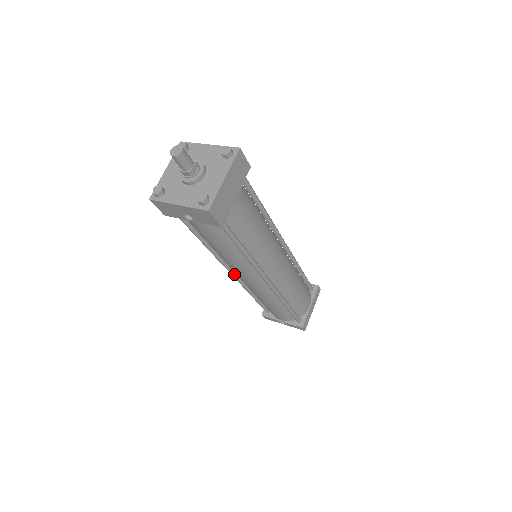
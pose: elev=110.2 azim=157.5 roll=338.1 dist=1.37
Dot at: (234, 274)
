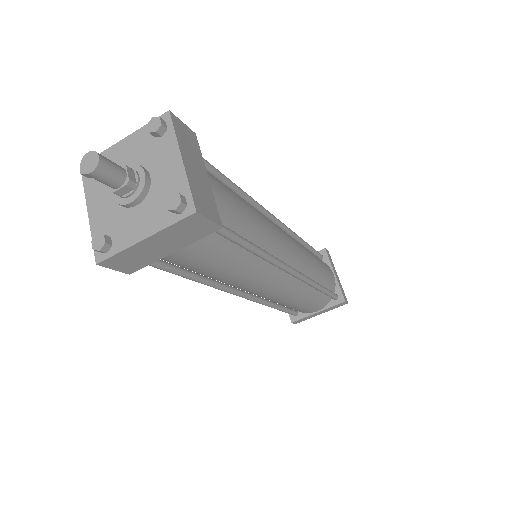
Dot at: occluded
